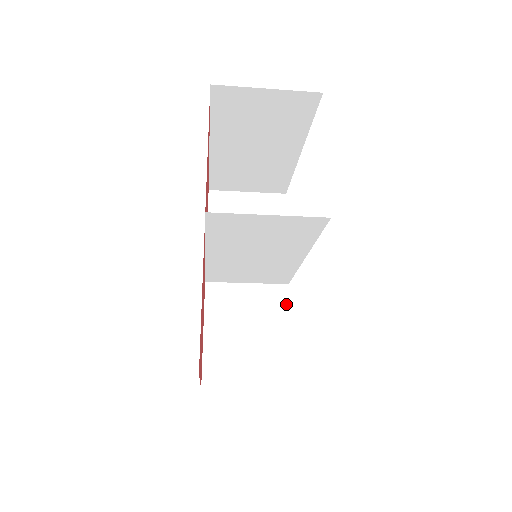
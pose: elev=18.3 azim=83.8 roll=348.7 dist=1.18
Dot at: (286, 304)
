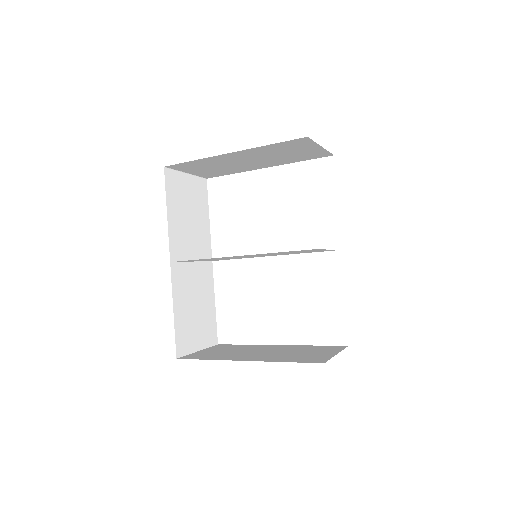
Dot at: (212, 278)
